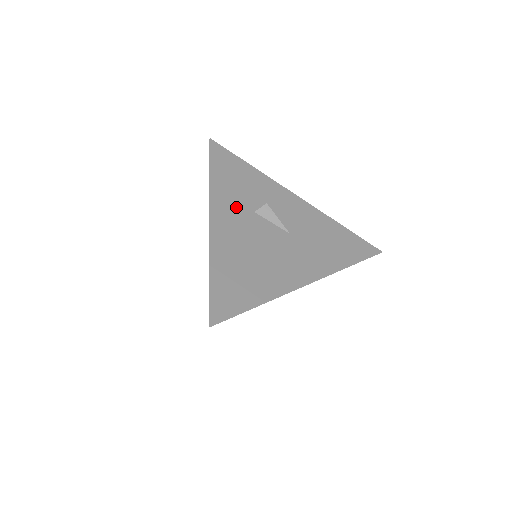
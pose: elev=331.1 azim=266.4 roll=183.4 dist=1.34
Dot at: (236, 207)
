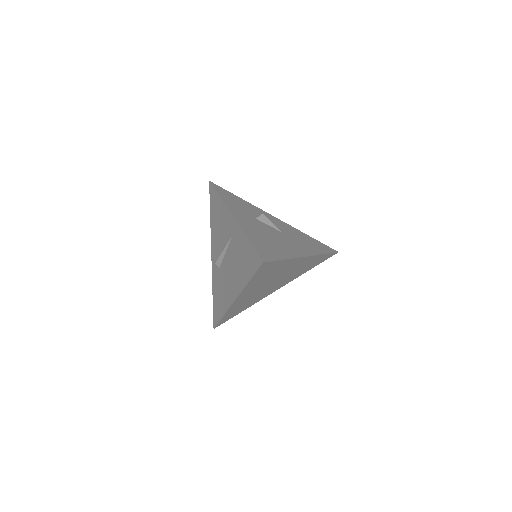
Dot at: (244, 214)
